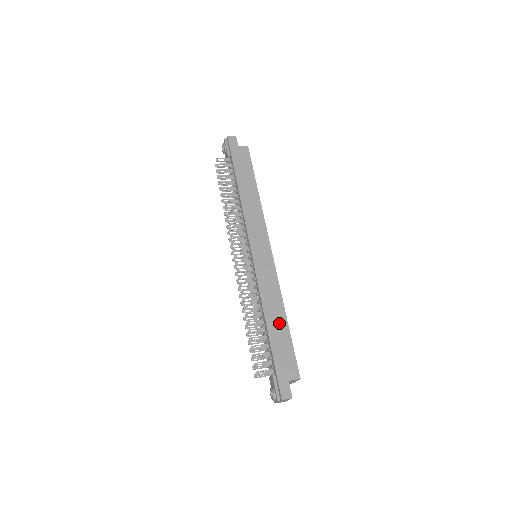
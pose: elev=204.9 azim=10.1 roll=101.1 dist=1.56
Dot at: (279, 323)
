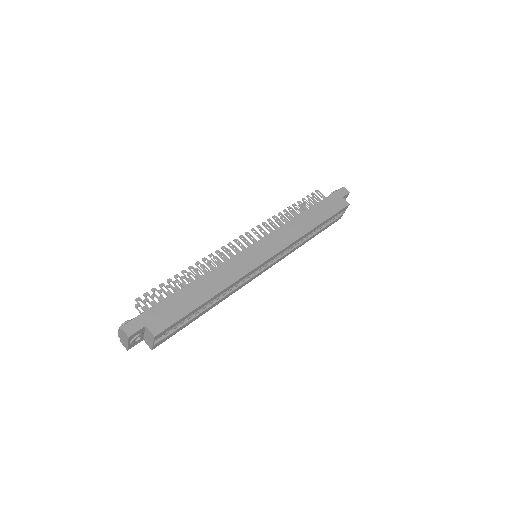
Dot at: (201, 293)
